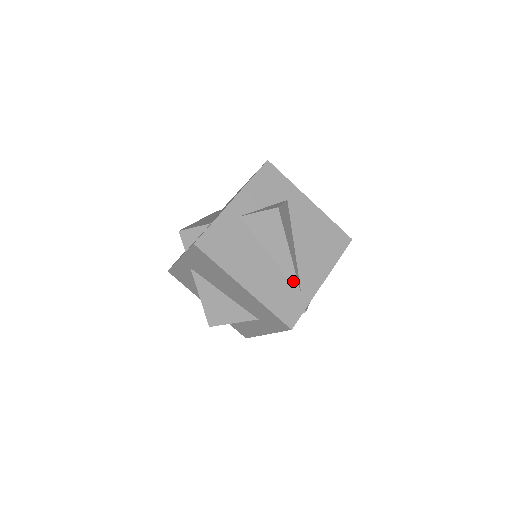
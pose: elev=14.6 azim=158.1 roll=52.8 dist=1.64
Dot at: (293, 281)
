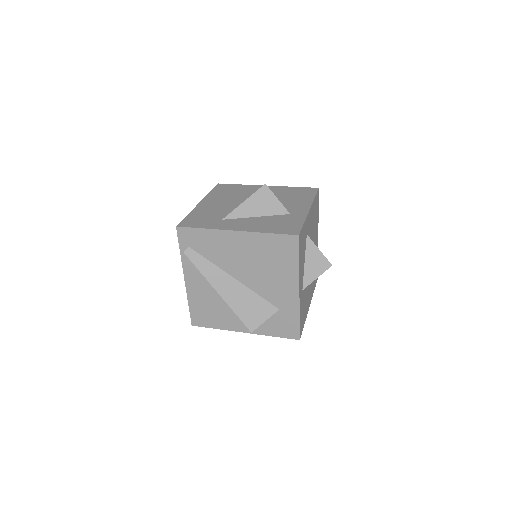
Dot at: occluded
